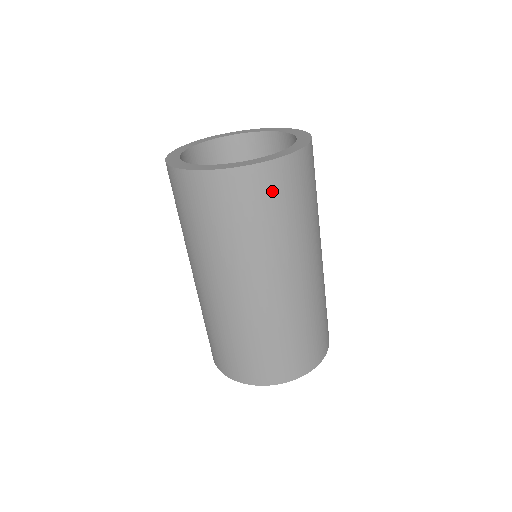
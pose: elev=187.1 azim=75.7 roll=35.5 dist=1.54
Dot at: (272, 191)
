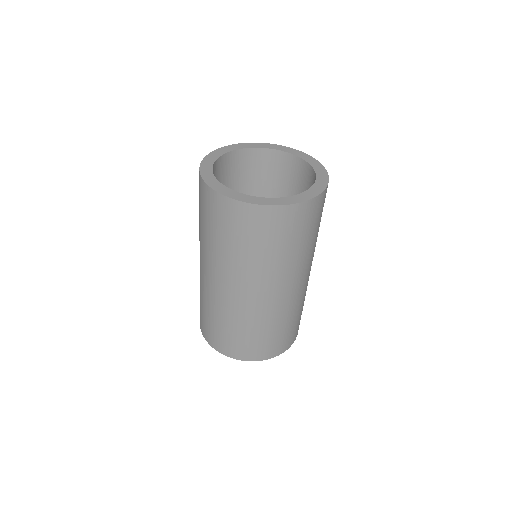
Dot at: (320, 211)
